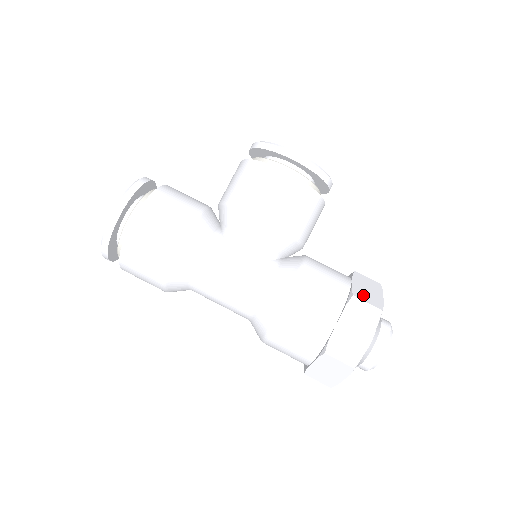
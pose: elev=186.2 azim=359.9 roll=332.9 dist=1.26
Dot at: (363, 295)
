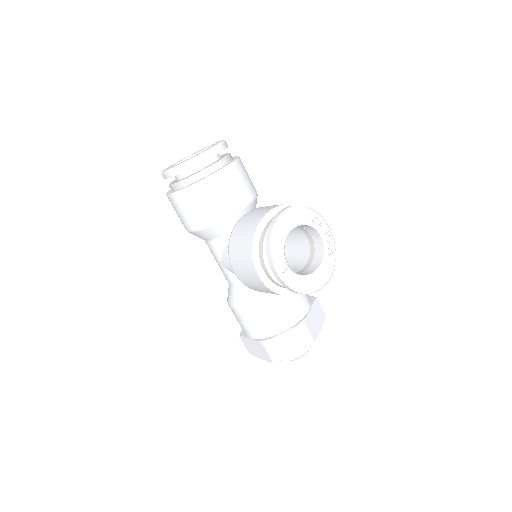
Dot at: (274, 347)
